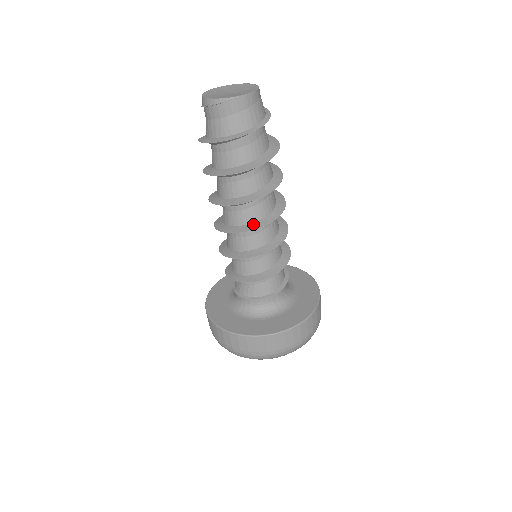
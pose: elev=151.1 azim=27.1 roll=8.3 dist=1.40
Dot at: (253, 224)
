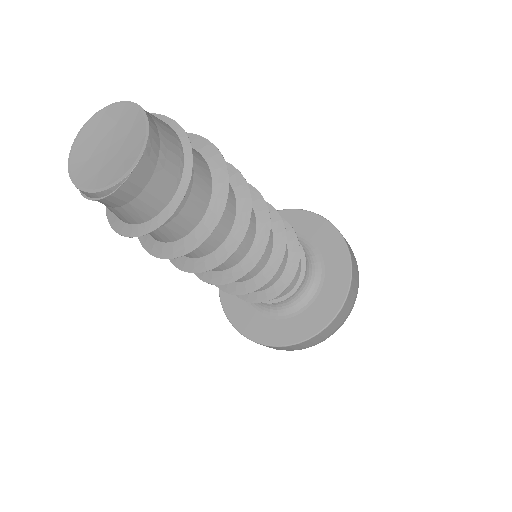
Dot at: (240, 265)
